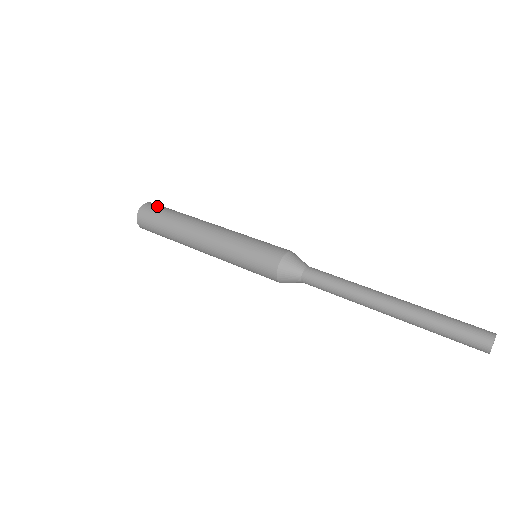
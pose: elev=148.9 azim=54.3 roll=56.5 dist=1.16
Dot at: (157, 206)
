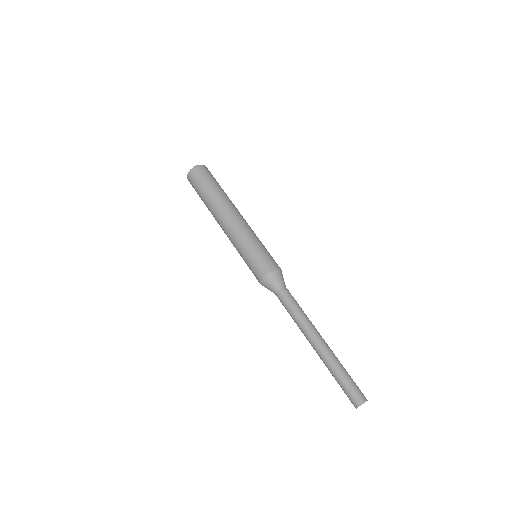
Dot at: (200, 175)
